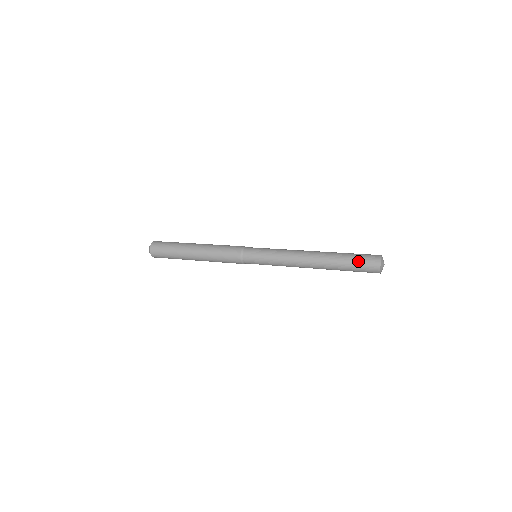
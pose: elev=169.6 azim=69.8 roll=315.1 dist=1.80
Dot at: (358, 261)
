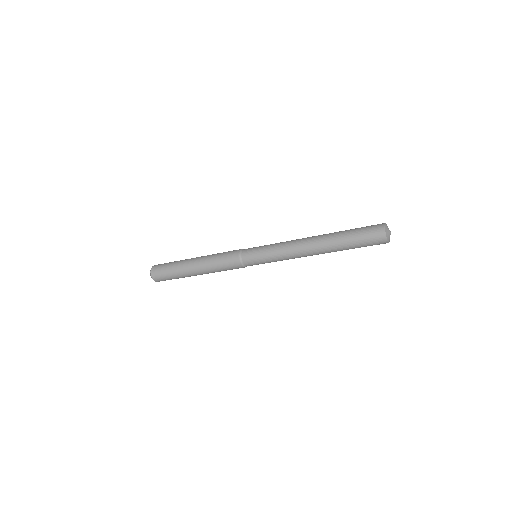
Dot at: (361, 227)
